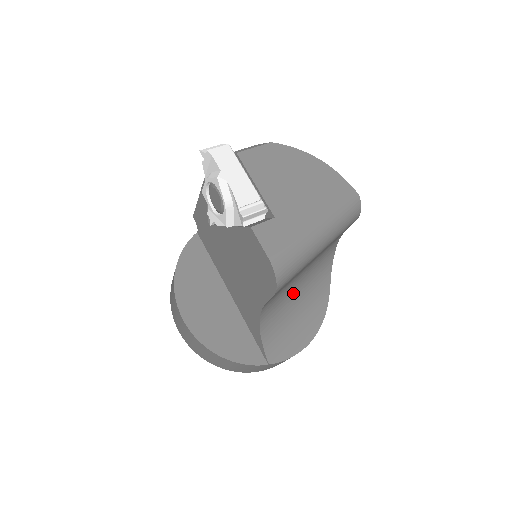
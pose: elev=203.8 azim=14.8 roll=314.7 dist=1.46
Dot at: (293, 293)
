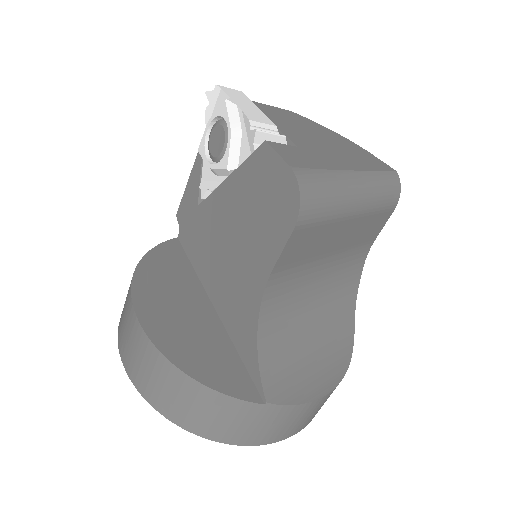
Dot at: (307, 303)
